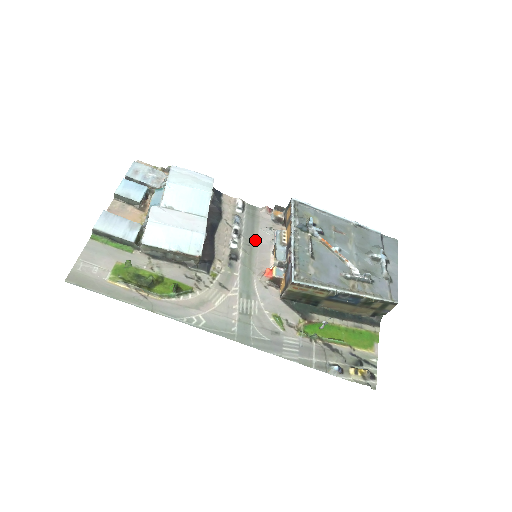
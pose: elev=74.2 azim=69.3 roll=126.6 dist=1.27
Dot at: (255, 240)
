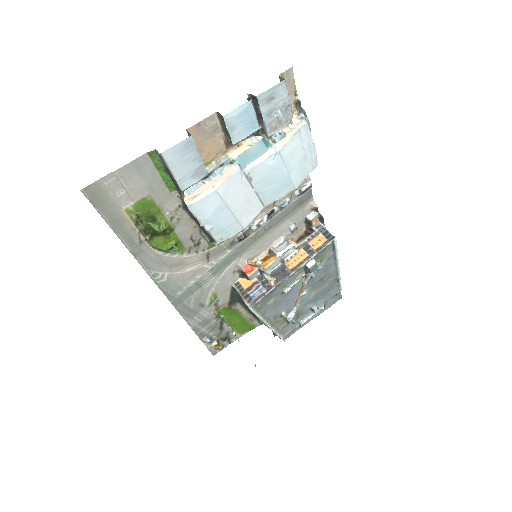
Dot at: (274, 228)
